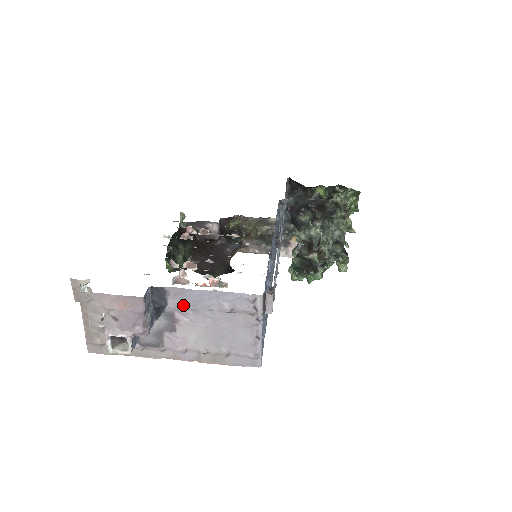
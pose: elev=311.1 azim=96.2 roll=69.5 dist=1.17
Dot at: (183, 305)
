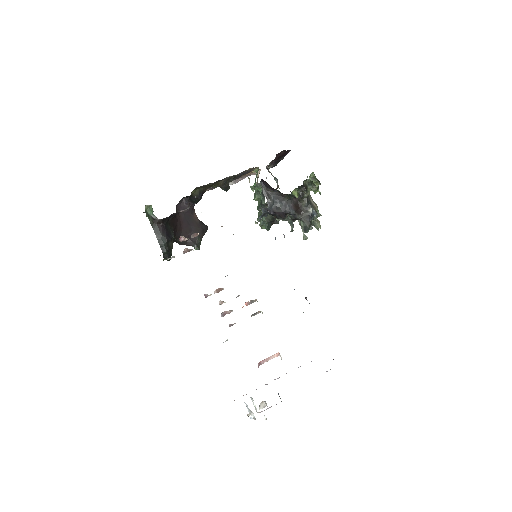
Dot at: occluded
